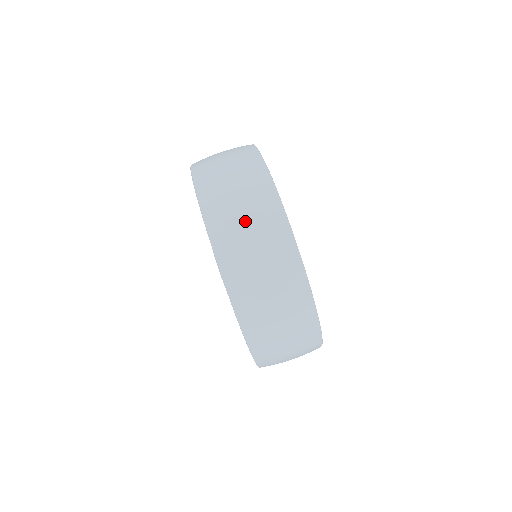
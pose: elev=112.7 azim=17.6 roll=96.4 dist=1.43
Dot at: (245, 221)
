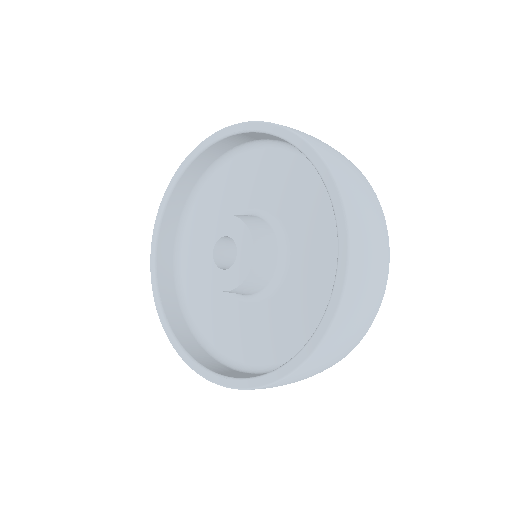
Dot at: (329, 362)
